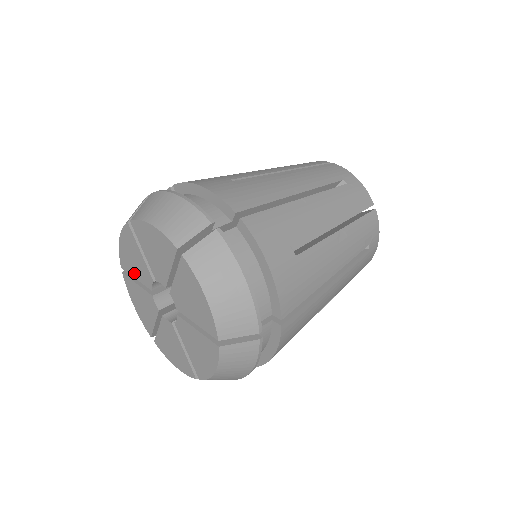
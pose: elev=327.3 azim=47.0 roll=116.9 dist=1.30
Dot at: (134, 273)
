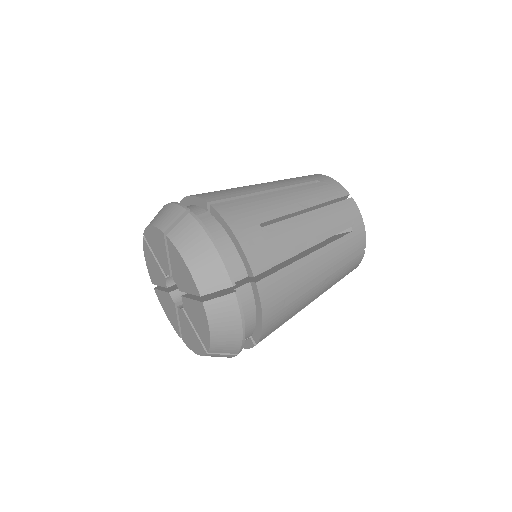
Dot at: (155, 252)
